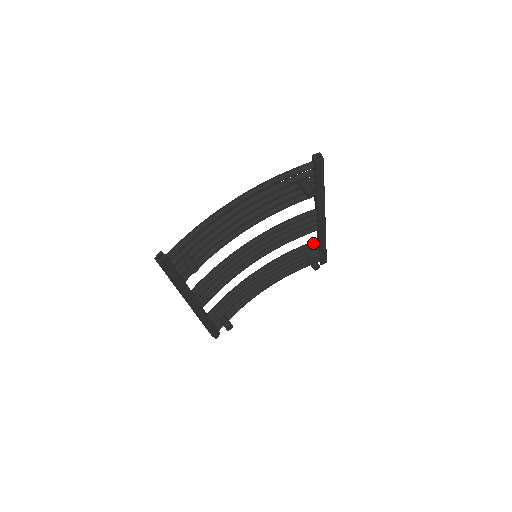
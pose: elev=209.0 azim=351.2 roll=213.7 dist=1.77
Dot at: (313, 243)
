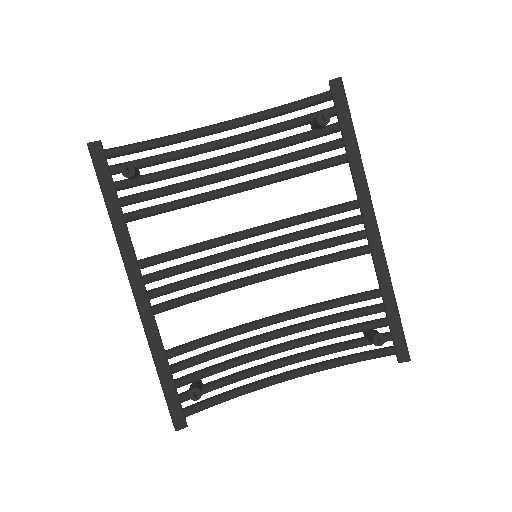
Dot at: (370, 290)
